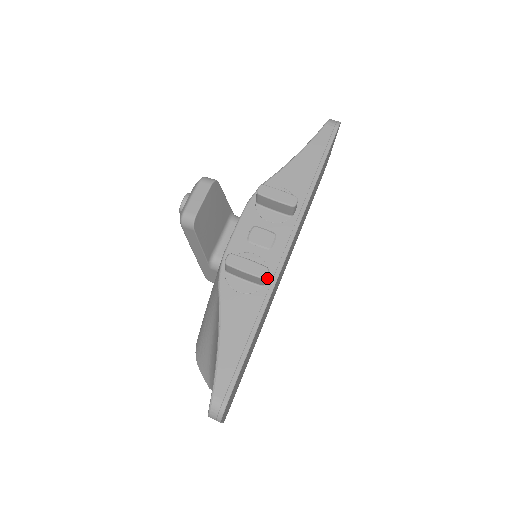
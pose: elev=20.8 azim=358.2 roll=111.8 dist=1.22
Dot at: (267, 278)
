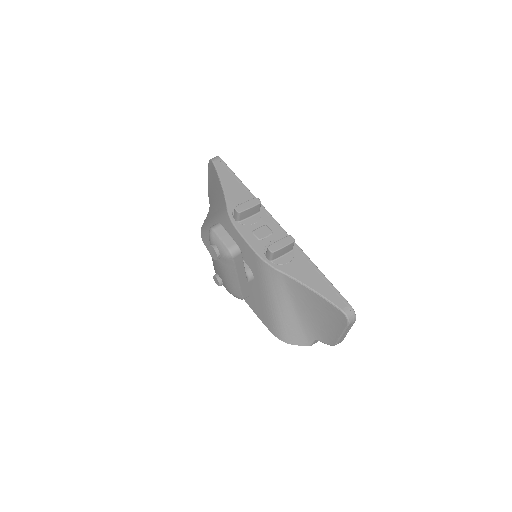
Dot at: occluded
